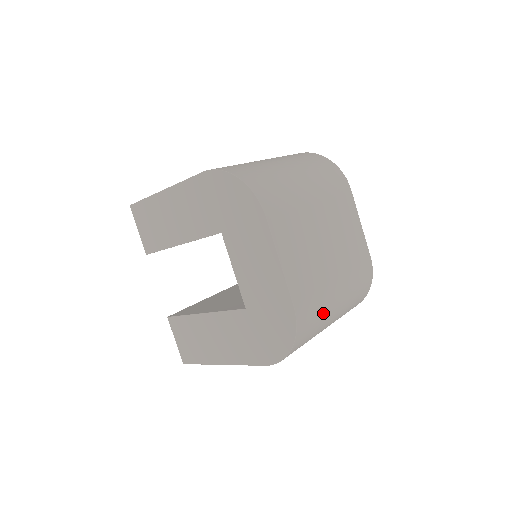
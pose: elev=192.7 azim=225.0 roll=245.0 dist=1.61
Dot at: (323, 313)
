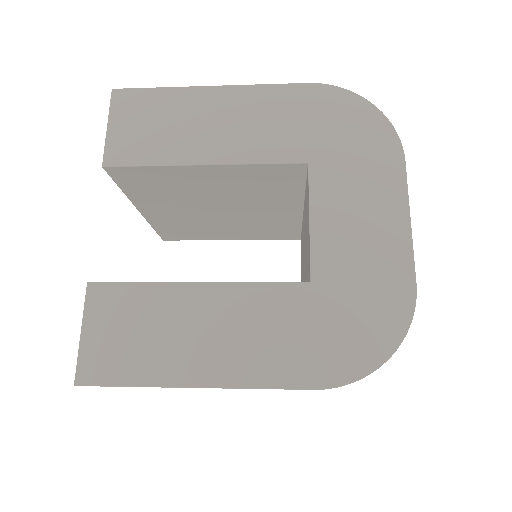
Dot at: occluded
